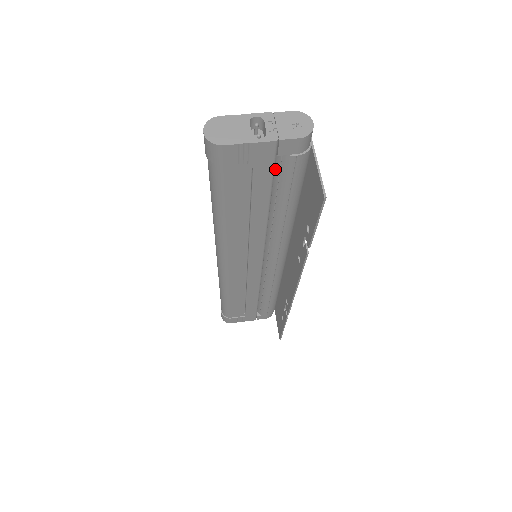
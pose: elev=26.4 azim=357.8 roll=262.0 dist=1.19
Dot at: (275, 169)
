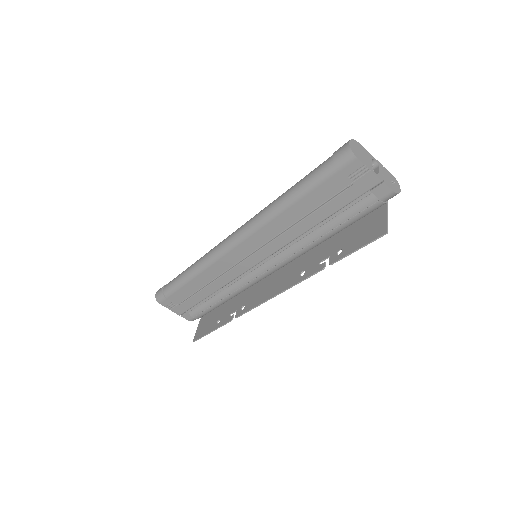
Dot at: (353, 200)
